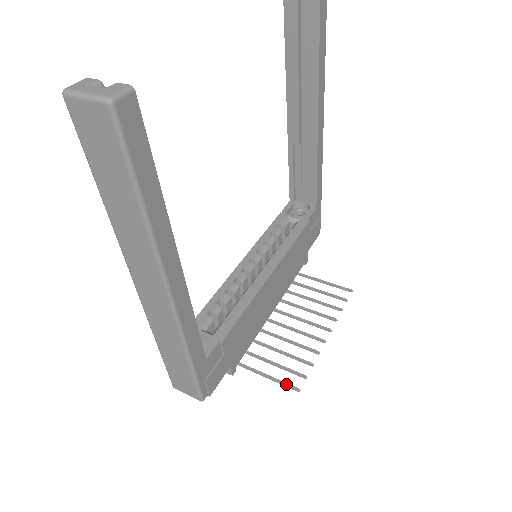
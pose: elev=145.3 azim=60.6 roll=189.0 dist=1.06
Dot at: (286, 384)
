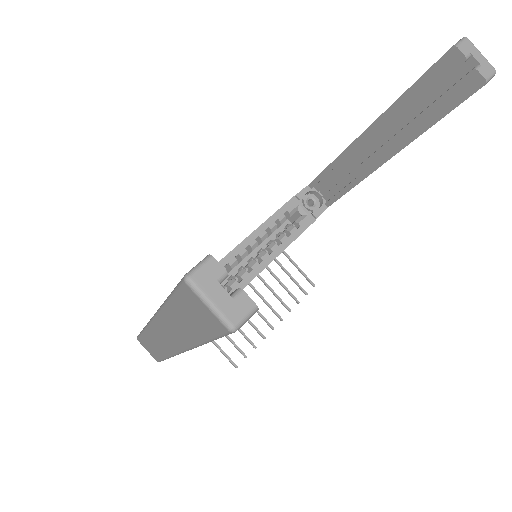
Dot at: (229, 358)
